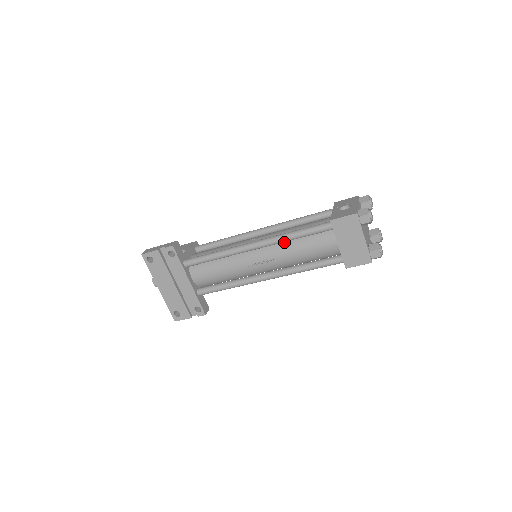
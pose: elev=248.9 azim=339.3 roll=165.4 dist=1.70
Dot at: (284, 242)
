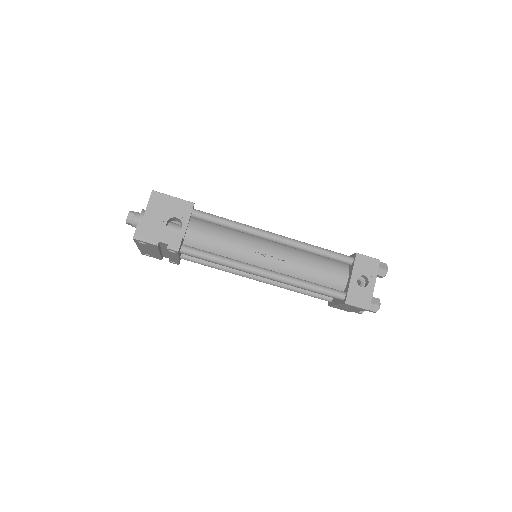
Dot at: occluded
